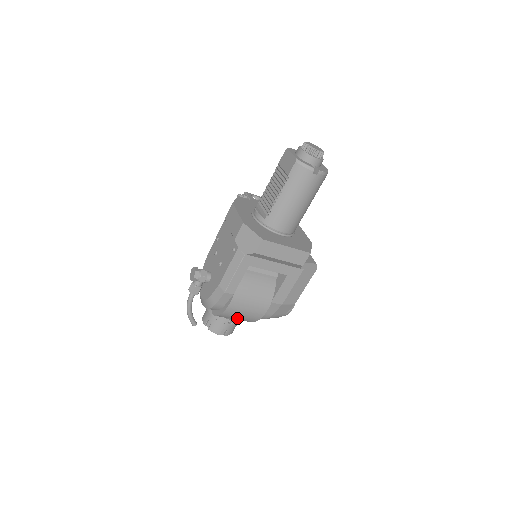
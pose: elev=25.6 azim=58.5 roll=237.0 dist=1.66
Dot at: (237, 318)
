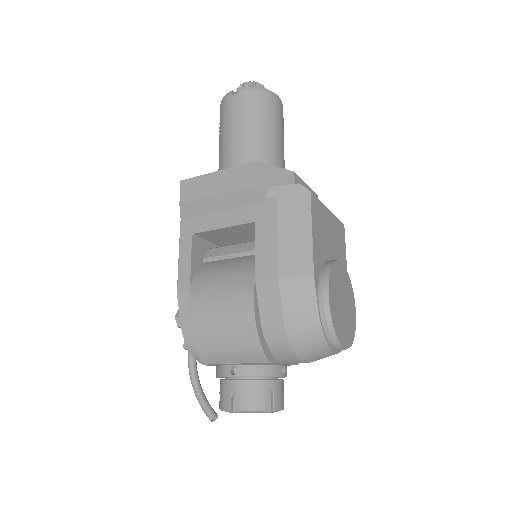
Dot at: (226, 346)
